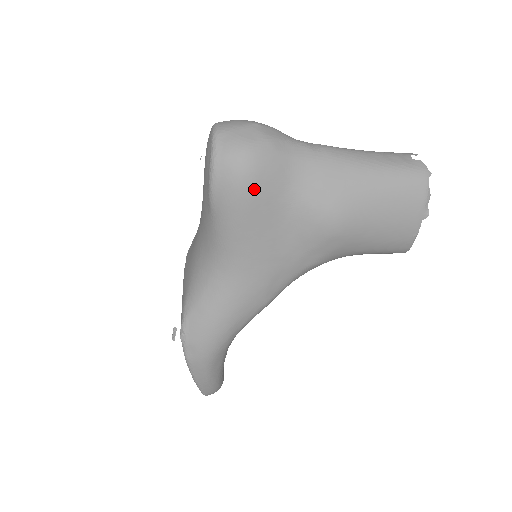
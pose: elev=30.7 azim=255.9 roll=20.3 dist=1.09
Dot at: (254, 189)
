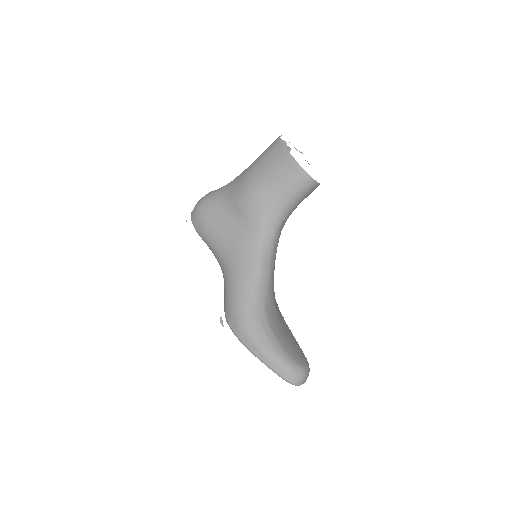
Dot at: (205, 212)
